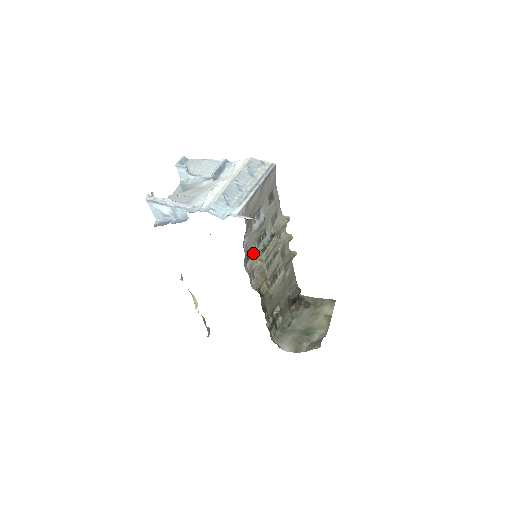
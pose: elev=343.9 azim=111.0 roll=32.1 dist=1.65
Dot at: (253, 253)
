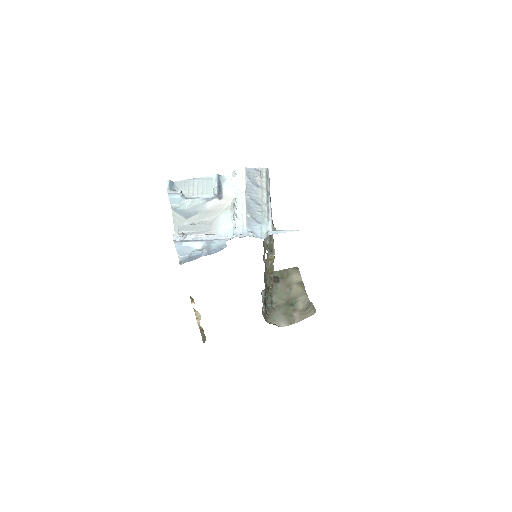
Dot at: (267, 256)
